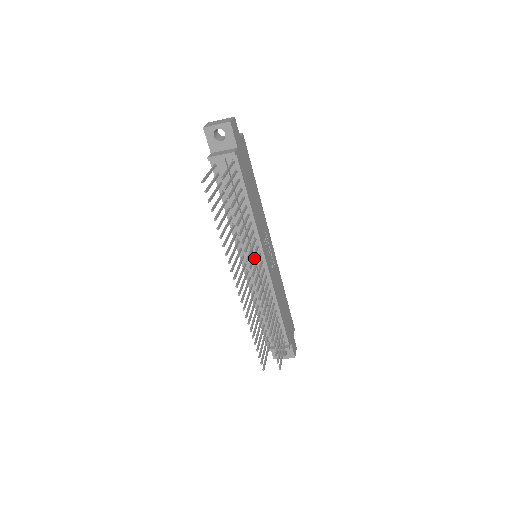
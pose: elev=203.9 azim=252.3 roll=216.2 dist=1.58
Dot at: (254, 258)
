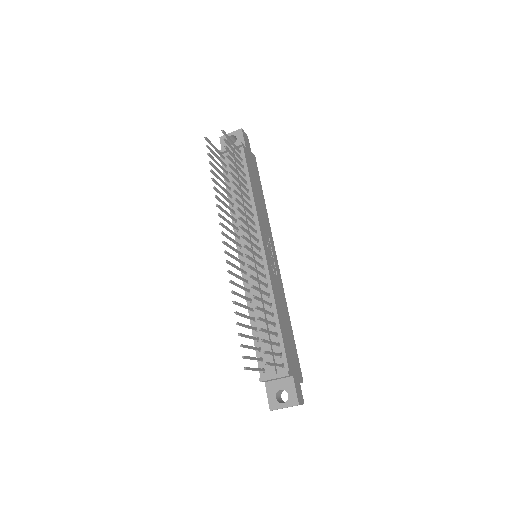
Dot at: (248, 224)
